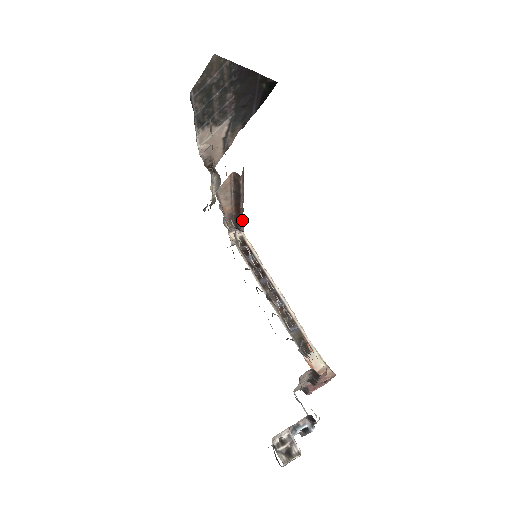
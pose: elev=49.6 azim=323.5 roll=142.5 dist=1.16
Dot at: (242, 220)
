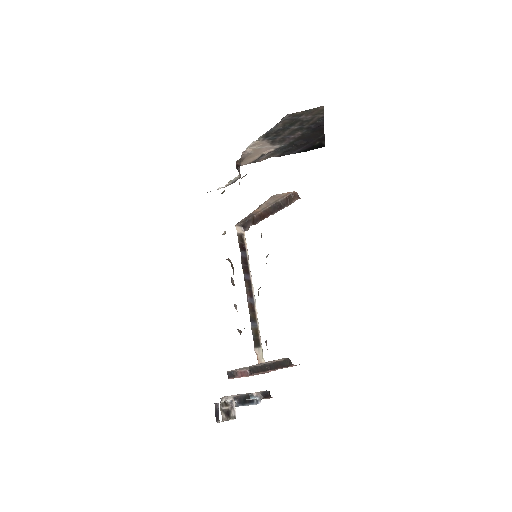
Dot at: (255, 223)
